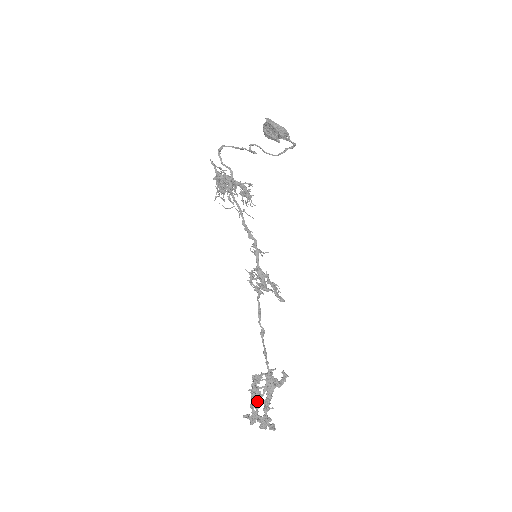
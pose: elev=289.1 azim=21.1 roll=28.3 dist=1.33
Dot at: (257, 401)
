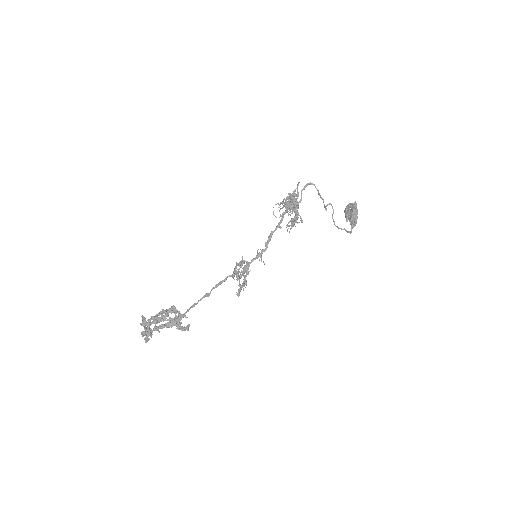
Dot at: (158, 319)
